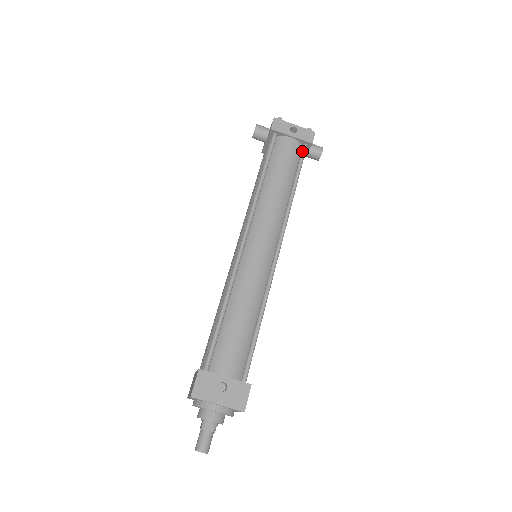
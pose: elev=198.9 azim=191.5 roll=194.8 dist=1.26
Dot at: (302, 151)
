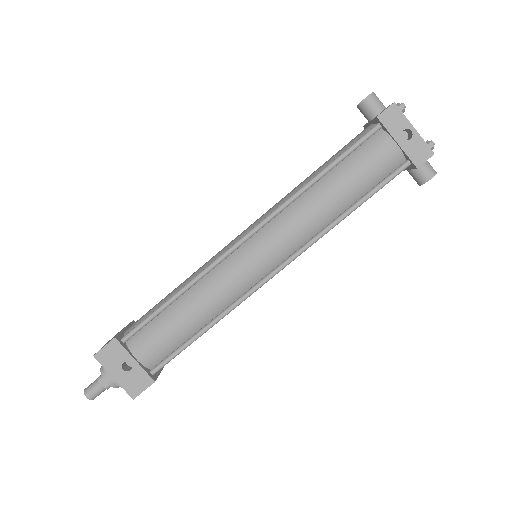
Dot at: (397, 169)
